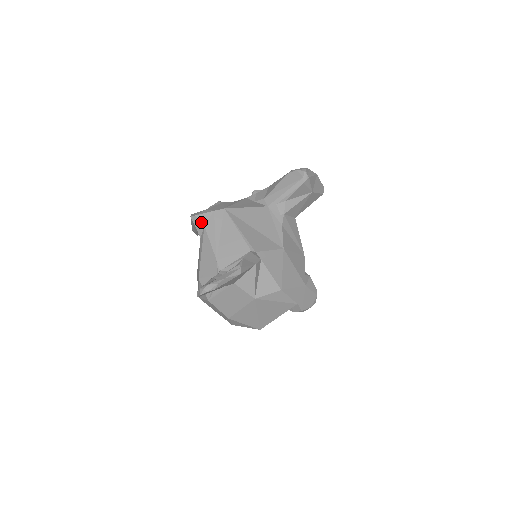
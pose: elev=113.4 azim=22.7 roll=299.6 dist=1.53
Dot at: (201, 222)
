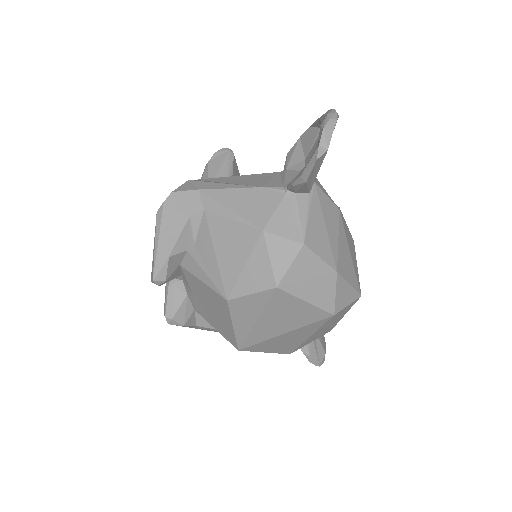
Dot at: (188, 190)
